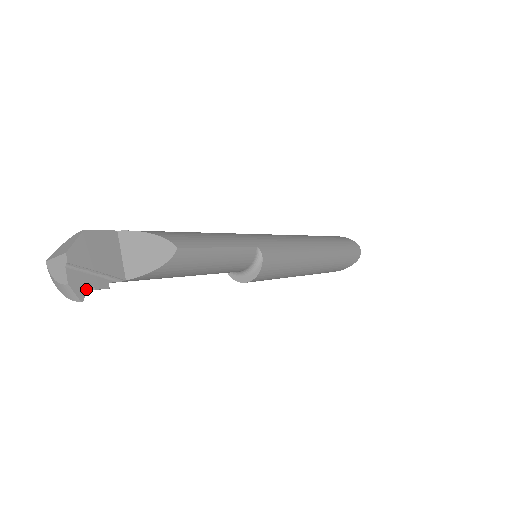
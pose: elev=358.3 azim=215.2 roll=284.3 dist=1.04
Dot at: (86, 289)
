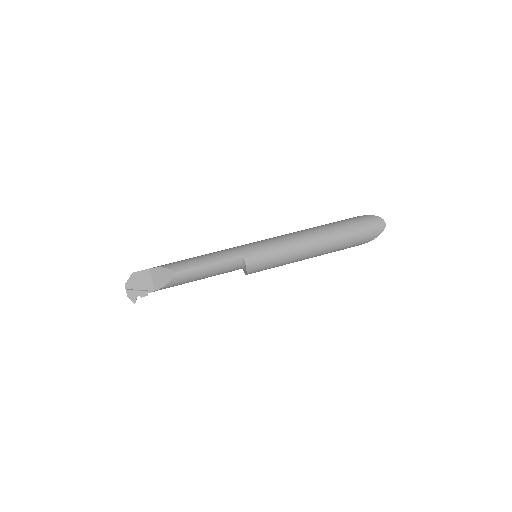
Dot at: (136, 298)
